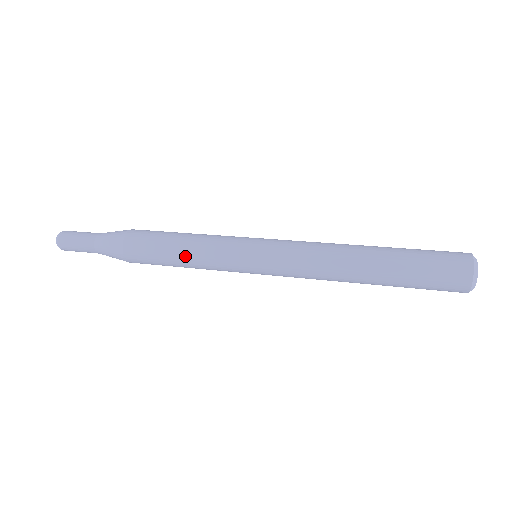
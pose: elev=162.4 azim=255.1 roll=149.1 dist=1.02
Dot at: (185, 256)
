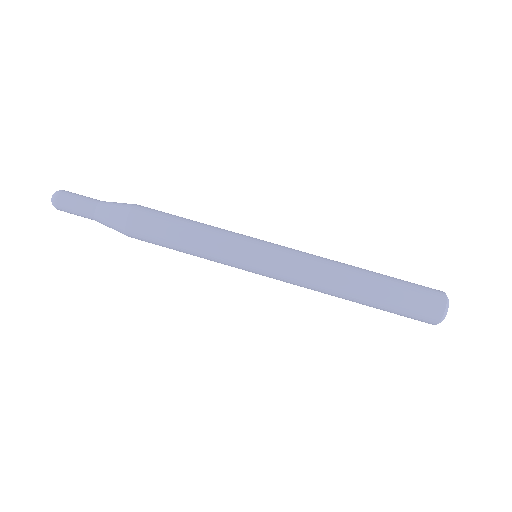
Dot at: occluded
